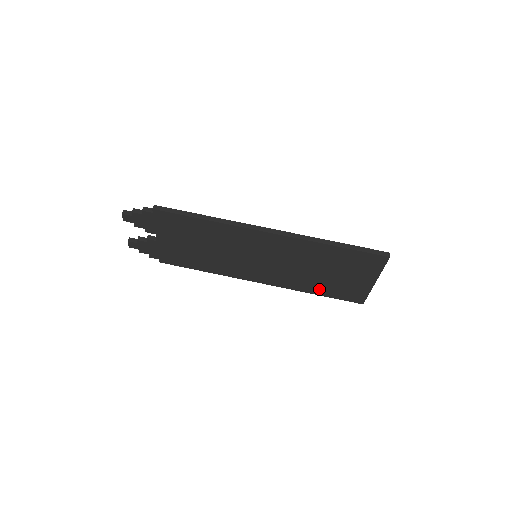
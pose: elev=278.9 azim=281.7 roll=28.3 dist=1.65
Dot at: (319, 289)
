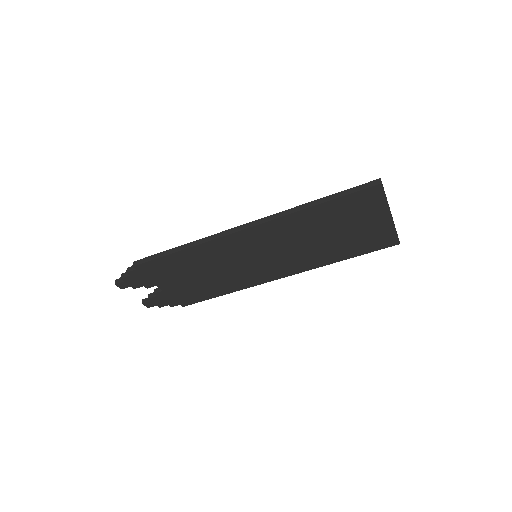
Dot at: (342, 253)
